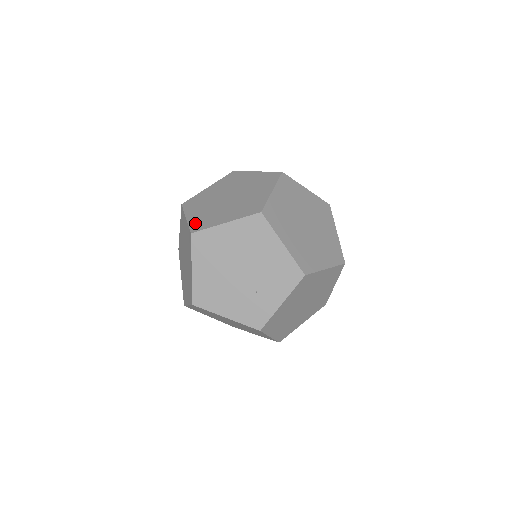
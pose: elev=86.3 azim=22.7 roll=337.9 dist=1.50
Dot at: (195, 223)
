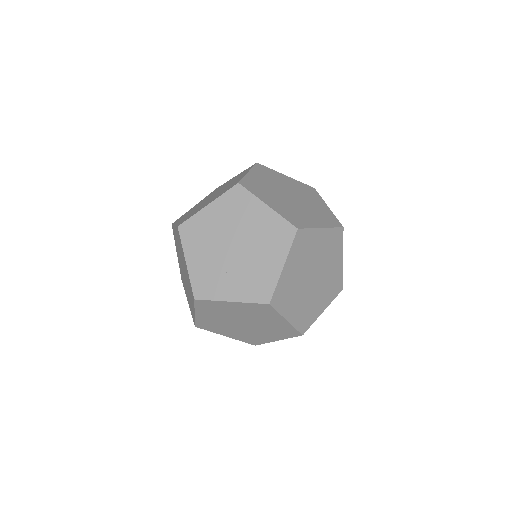
Dot at: (249, 181)
